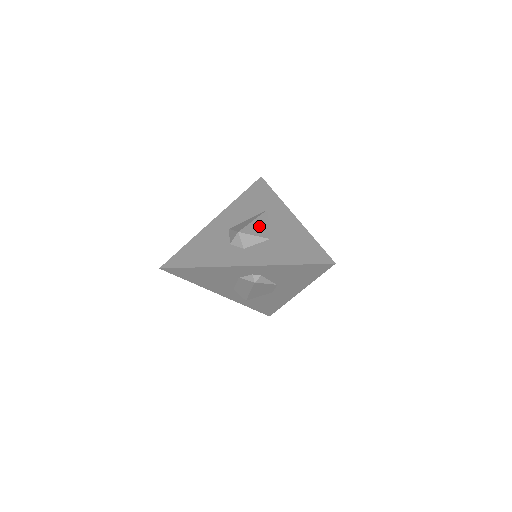
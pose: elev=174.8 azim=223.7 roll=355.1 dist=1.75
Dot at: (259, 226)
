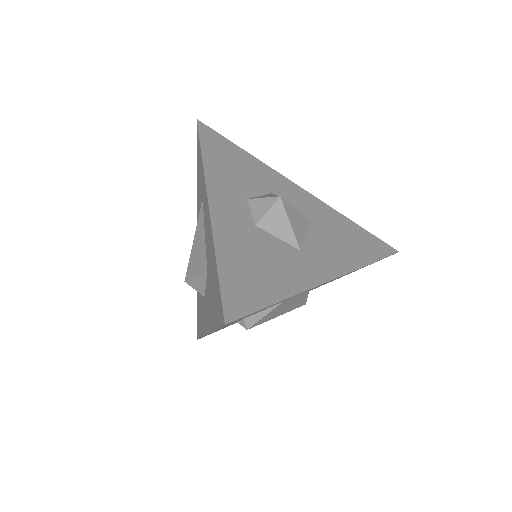
Dot at: (197, 250)
